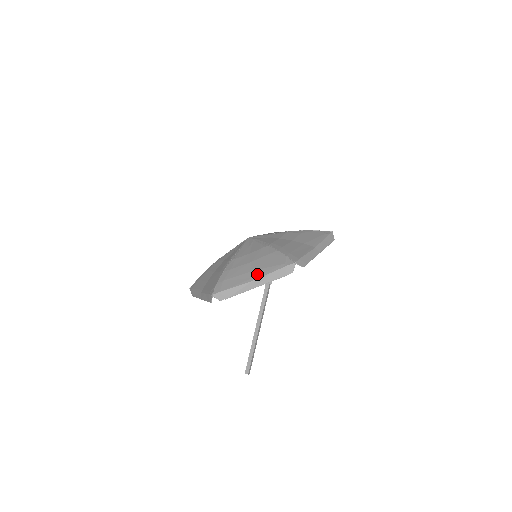
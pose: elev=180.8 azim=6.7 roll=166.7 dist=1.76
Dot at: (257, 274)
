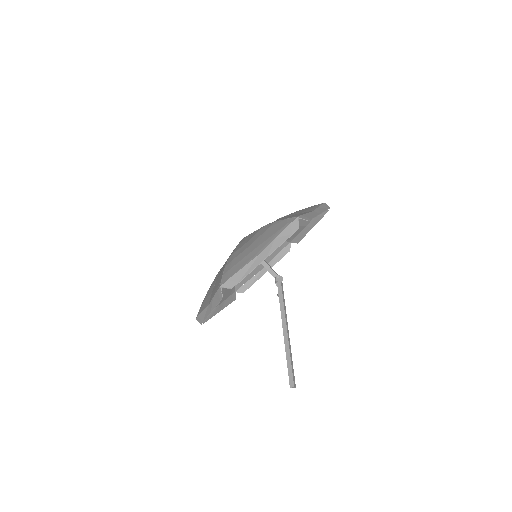
Dot at: (262, 247)
